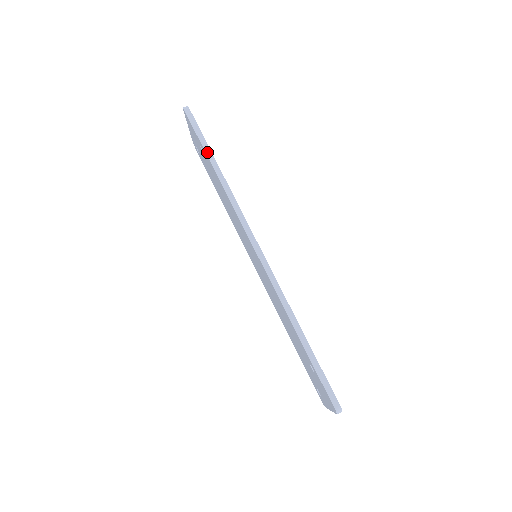
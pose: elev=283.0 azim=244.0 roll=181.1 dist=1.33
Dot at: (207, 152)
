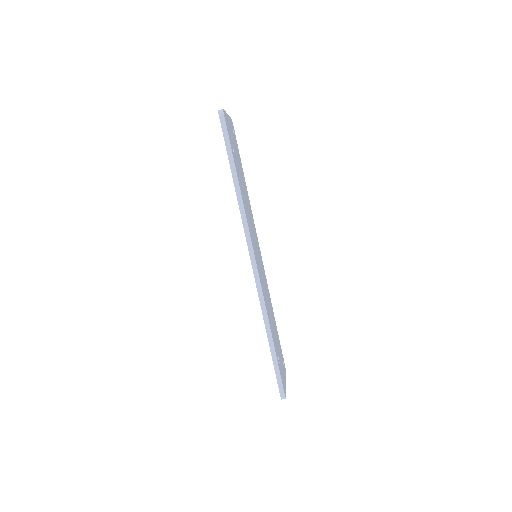
Dot at: (231, 165)
